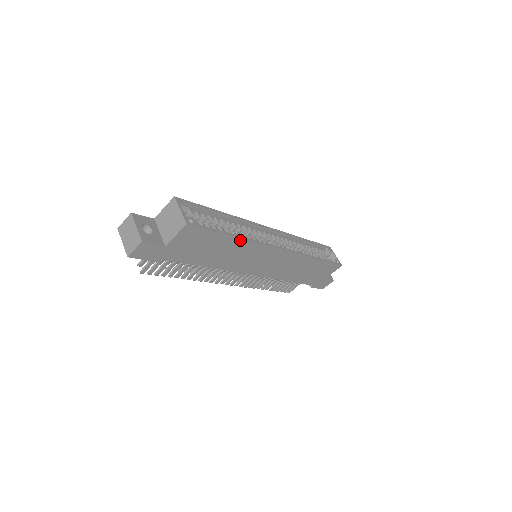
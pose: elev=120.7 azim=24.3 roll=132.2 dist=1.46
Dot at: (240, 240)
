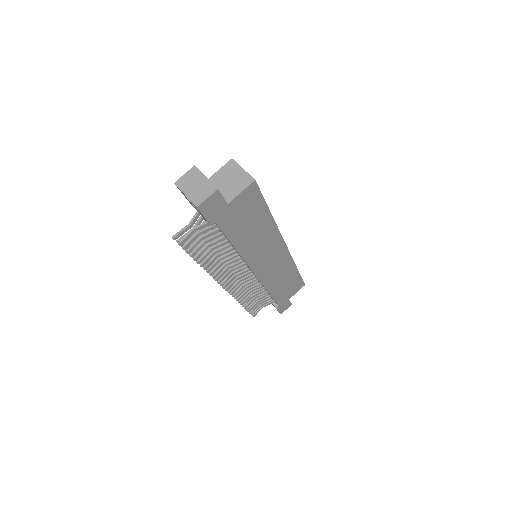
Dot at: (271, 220)
